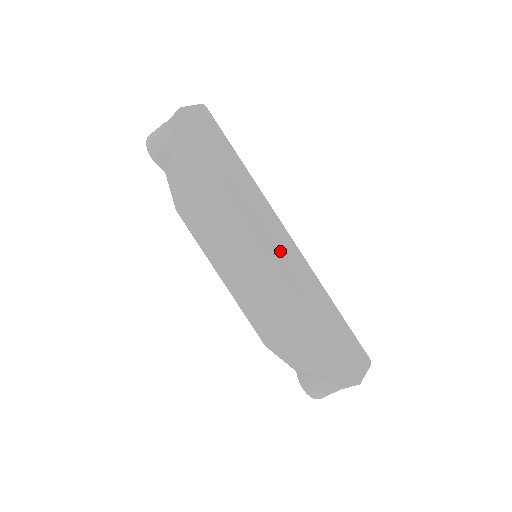
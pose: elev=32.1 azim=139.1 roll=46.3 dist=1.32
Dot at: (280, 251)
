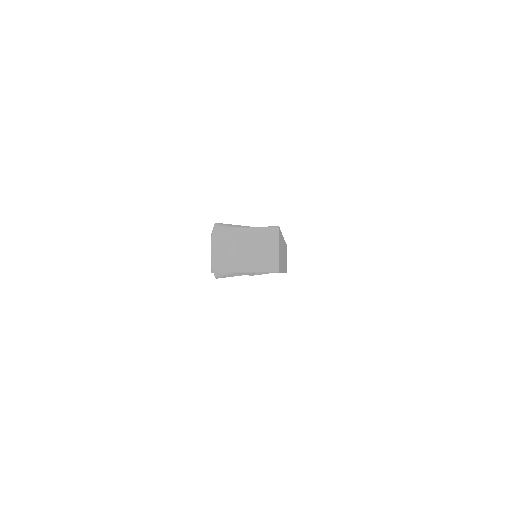
Dot at: (284, 262)
